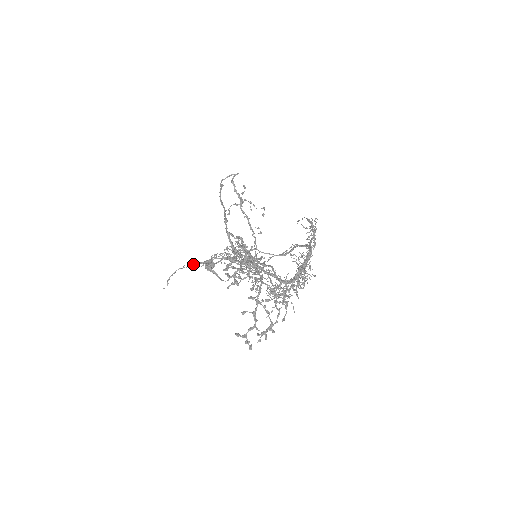
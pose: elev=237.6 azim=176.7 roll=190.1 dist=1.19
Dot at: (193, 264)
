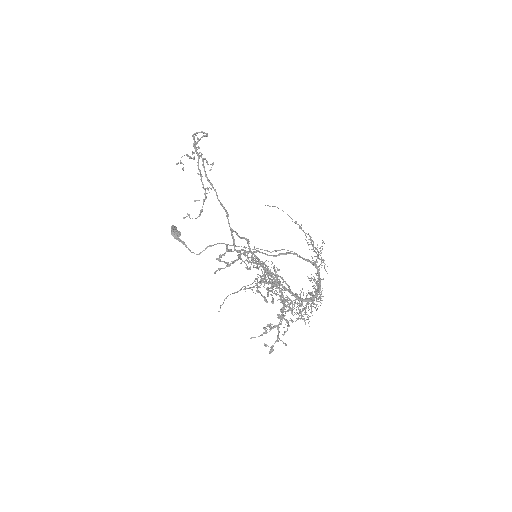
Dot at: occluded
